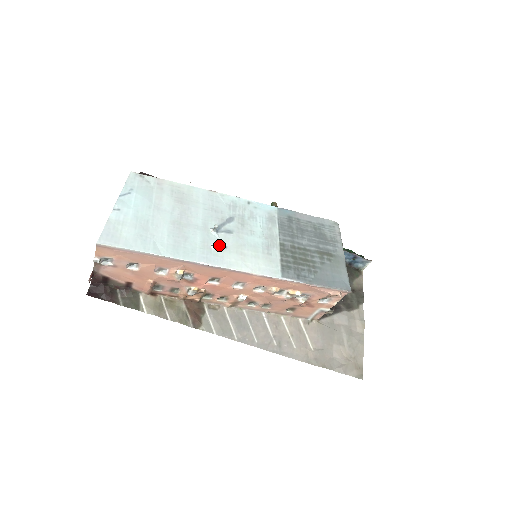
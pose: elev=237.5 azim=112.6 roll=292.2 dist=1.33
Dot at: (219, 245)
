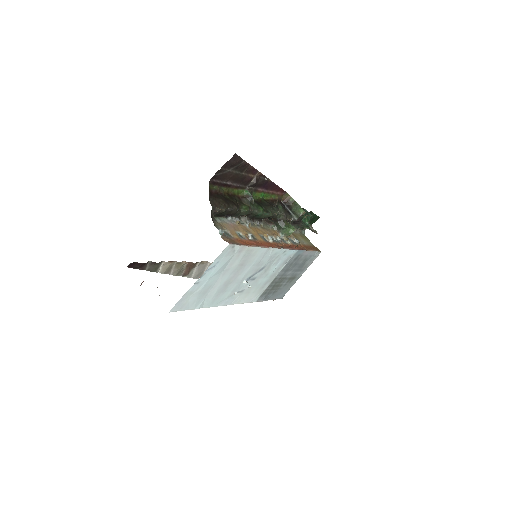
Dot at: (240, 291)
